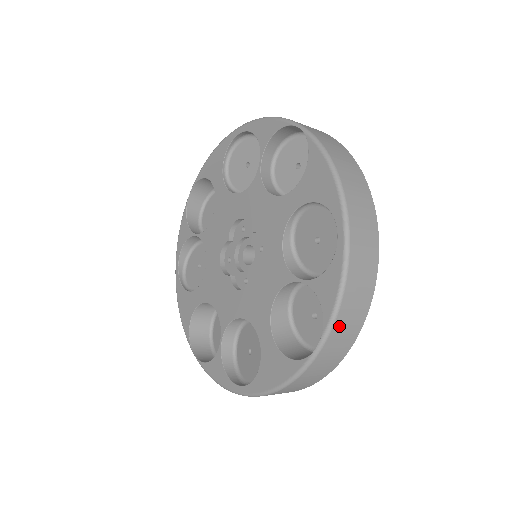
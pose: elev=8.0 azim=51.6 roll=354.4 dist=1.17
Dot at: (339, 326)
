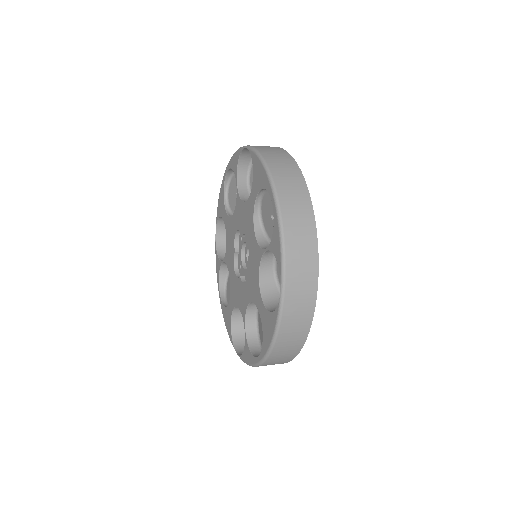
Dot at: (292, 270)
